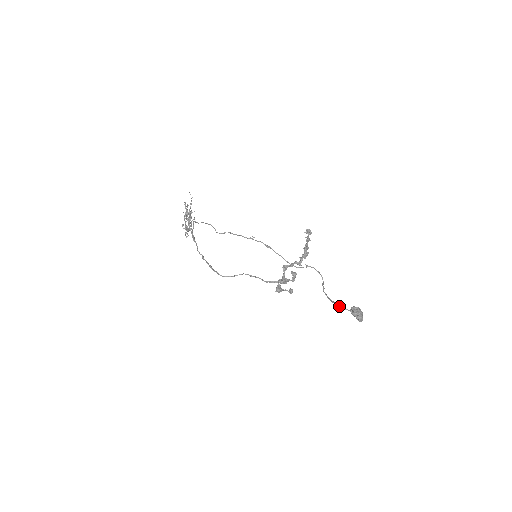
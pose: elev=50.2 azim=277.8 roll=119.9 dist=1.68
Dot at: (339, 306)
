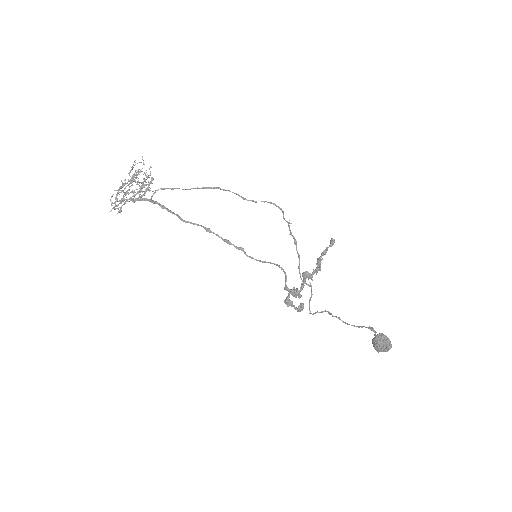
Dot at: (373, 328)
